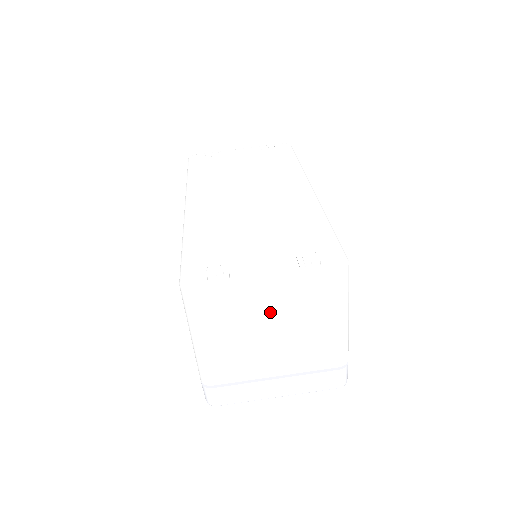
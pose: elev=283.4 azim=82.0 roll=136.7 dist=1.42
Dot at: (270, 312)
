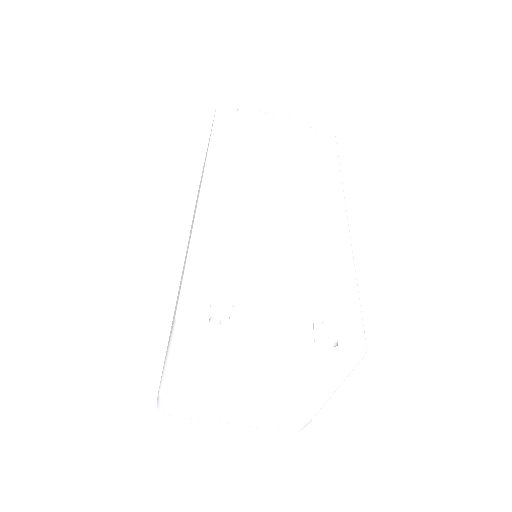
Dot at: (262, 369)
